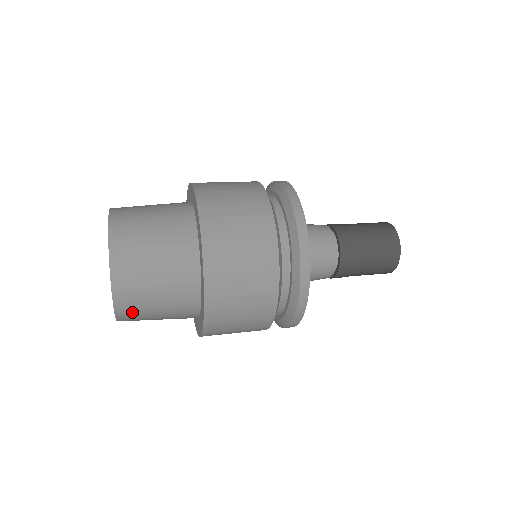
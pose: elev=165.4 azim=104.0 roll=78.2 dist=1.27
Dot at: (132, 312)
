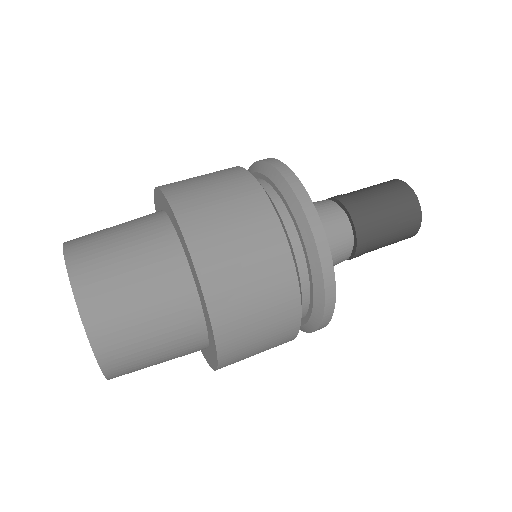
Dot at: occluded
